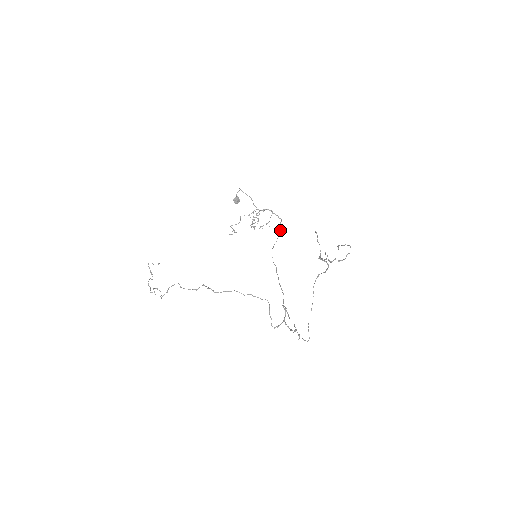
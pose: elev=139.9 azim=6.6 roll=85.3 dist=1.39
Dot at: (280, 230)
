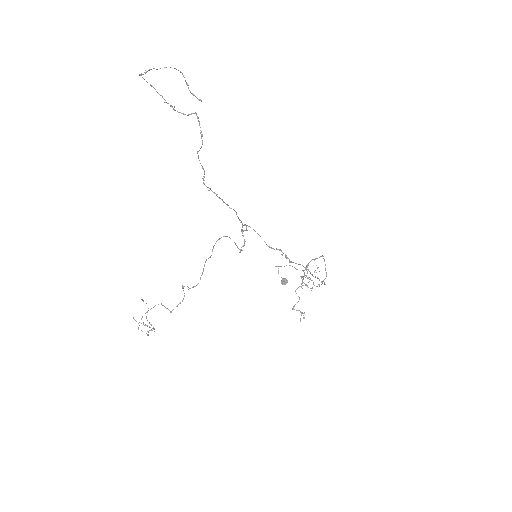
Dot at: occluded
